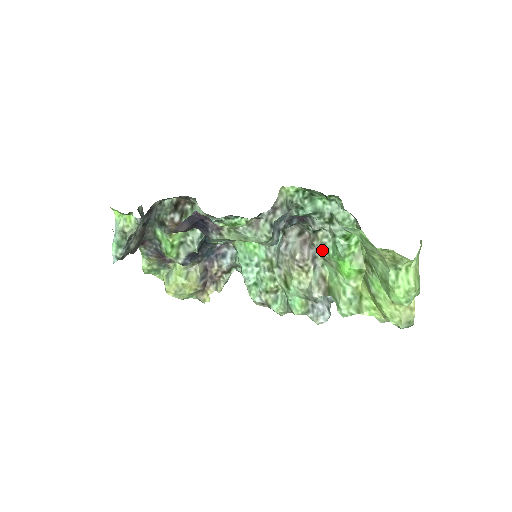
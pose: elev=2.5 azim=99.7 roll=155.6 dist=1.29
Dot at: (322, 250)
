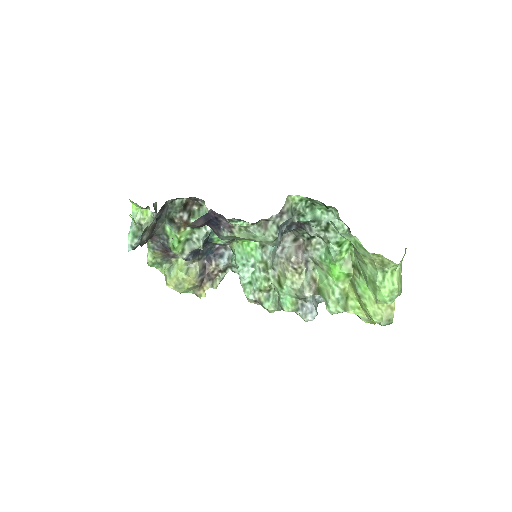
Dot at: (315, 255)
